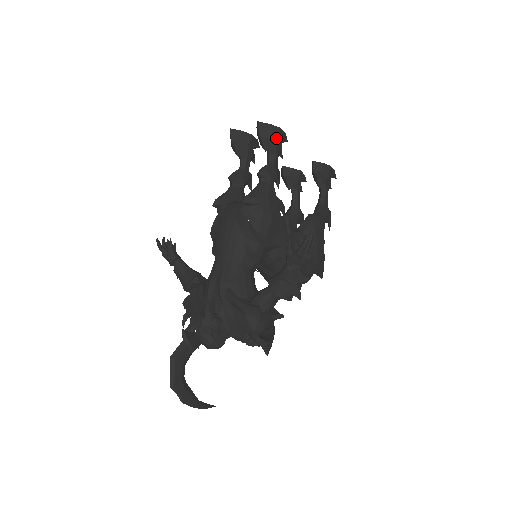
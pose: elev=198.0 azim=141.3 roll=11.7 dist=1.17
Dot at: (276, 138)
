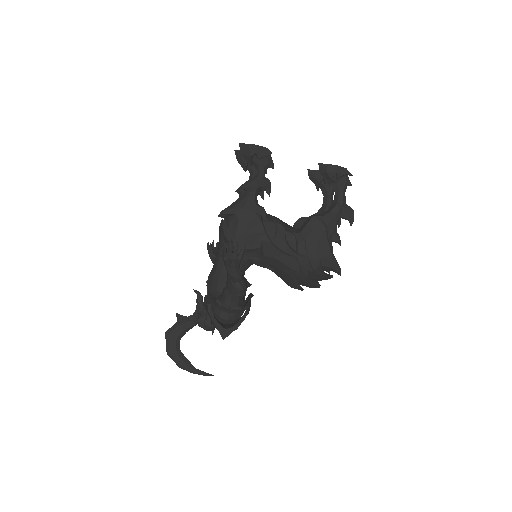
Dot at: (256, 154)
